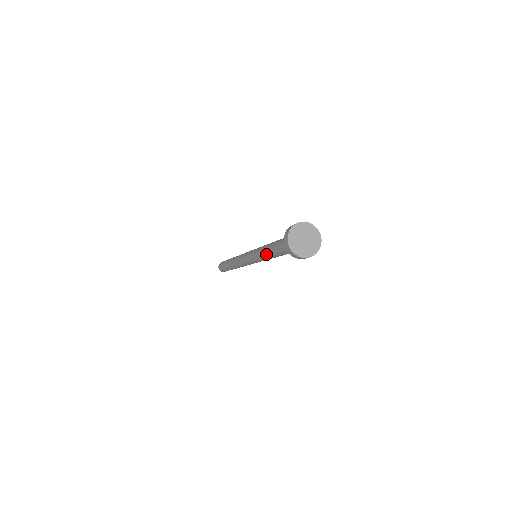
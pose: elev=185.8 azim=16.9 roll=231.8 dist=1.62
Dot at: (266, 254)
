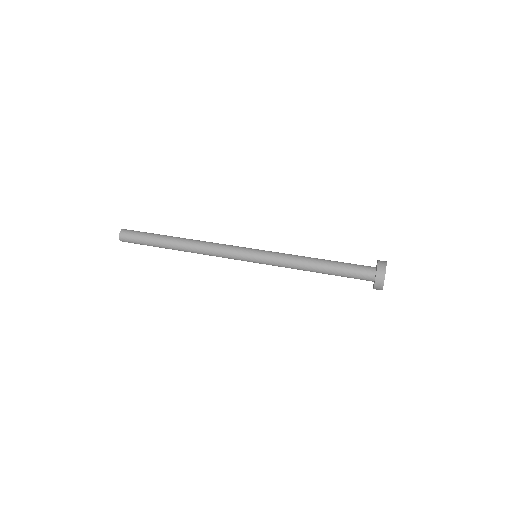
Dot at: occluded
